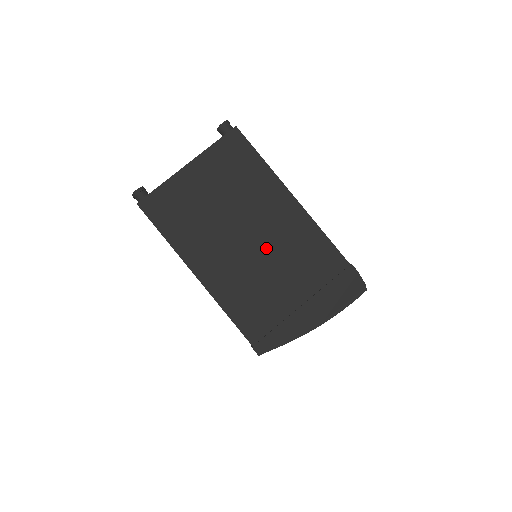
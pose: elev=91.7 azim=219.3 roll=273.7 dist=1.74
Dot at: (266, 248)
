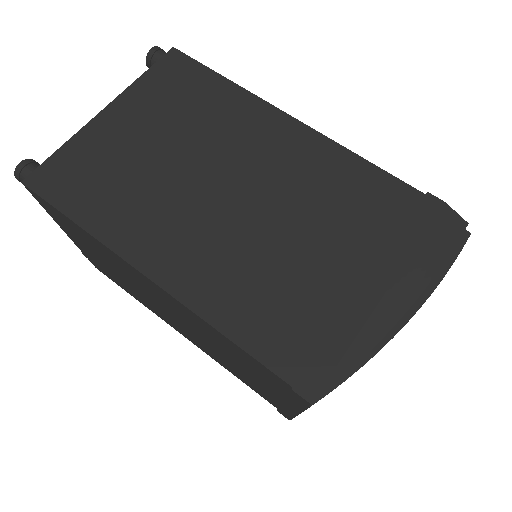
Dot at: (268, 201)
